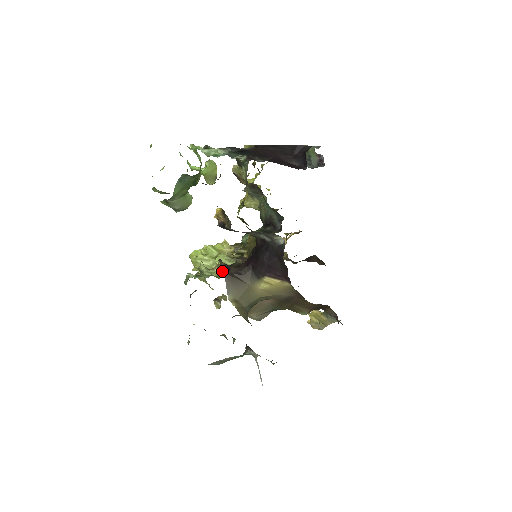
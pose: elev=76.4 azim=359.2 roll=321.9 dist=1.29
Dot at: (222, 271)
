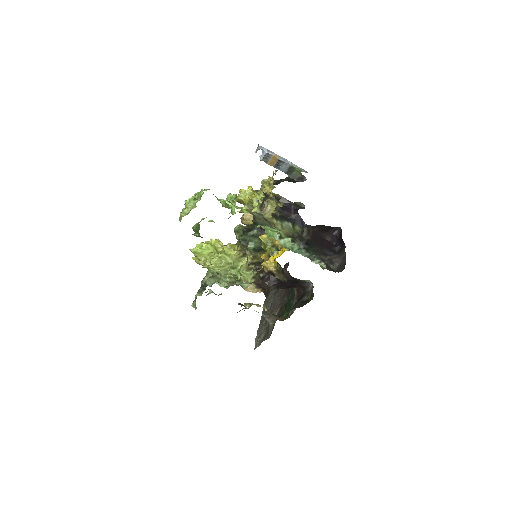
Dot at: (247, 282)
